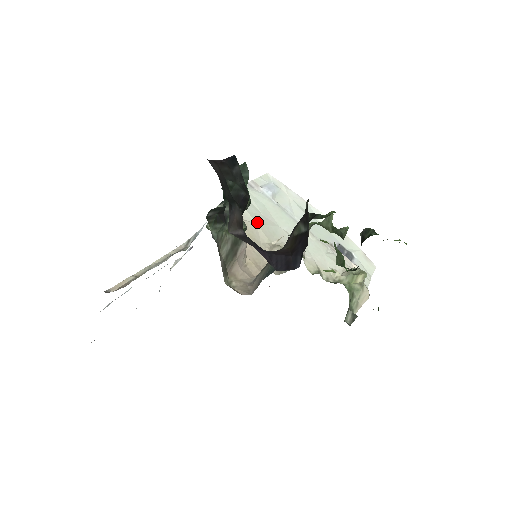
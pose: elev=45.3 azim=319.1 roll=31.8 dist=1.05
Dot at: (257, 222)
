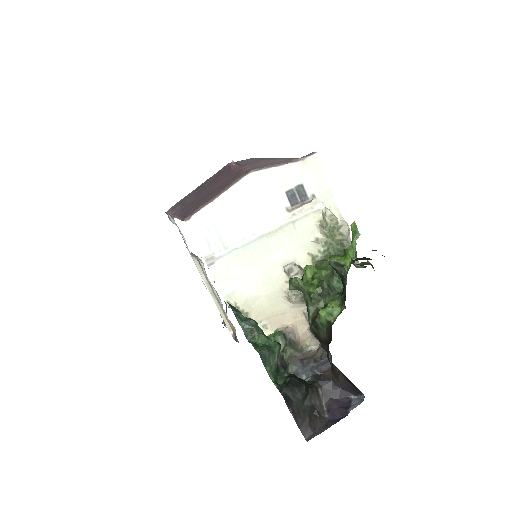
Dot at: (260, 293)
